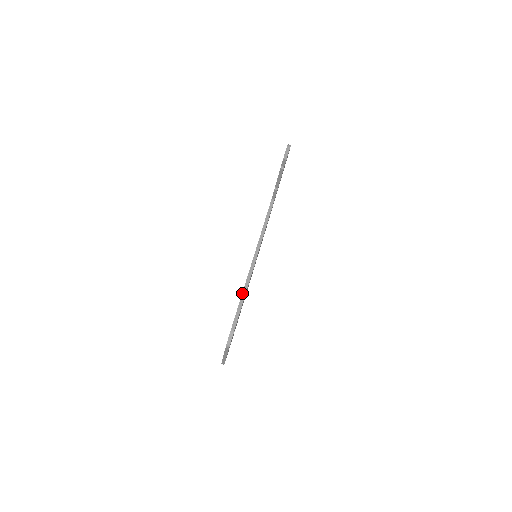
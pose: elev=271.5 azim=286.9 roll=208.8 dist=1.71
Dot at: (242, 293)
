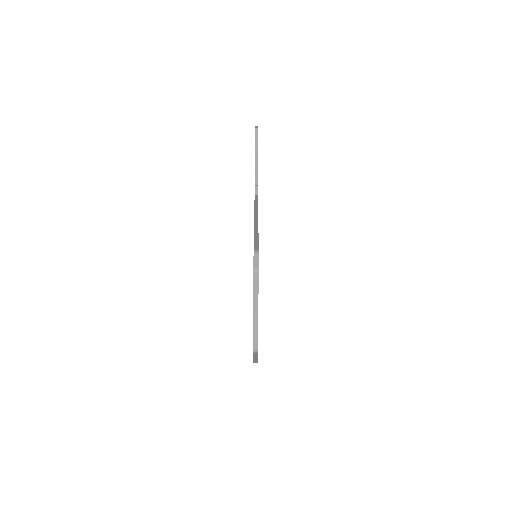
Dot at: (254, 231)
